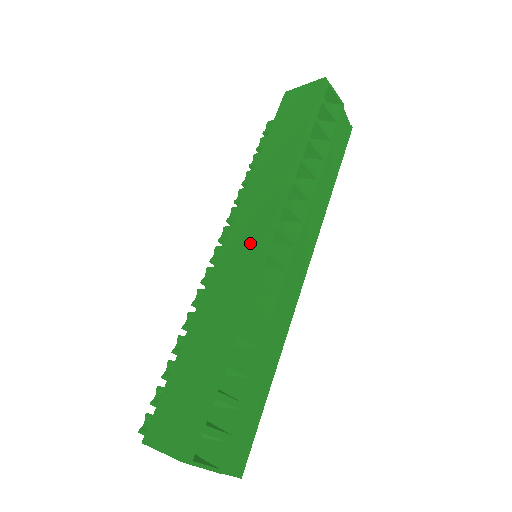
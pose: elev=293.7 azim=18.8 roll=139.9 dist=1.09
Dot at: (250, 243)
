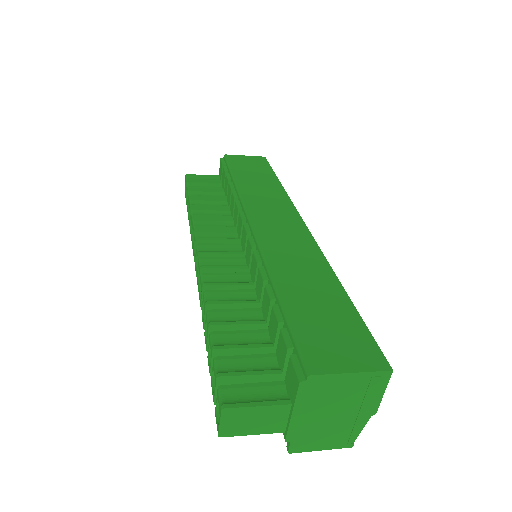
Dot at: (291, 228)
